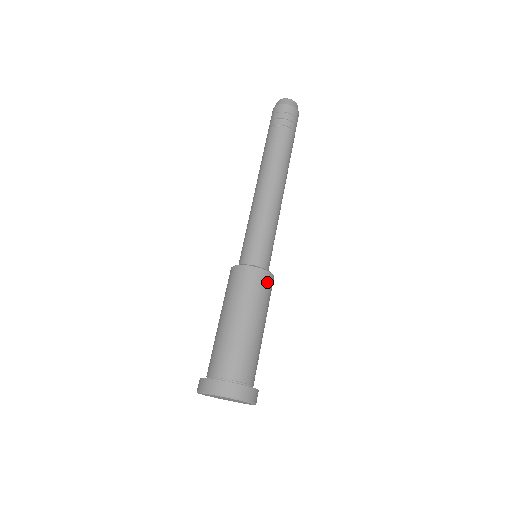
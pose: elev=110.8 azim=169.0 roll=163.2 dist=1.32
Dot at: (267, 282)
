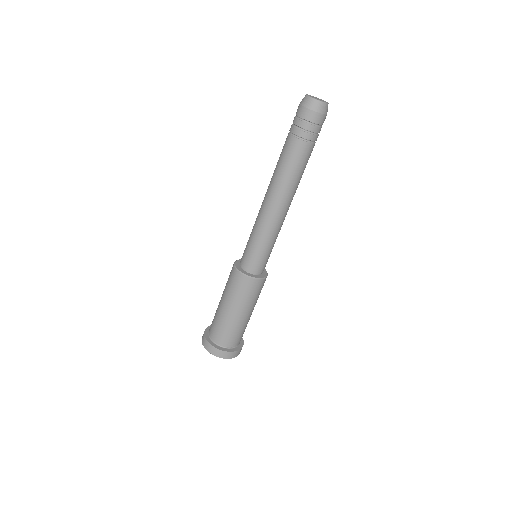
Dot at: (262, 285)
